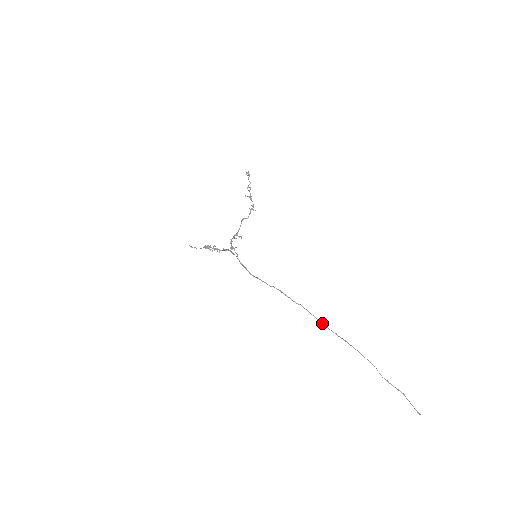
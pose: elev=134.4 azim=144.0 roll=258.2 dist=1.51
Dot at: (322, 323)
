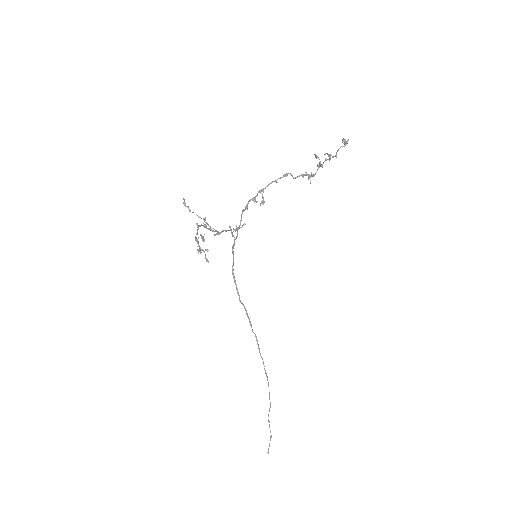
Dot at: (261, 356)
